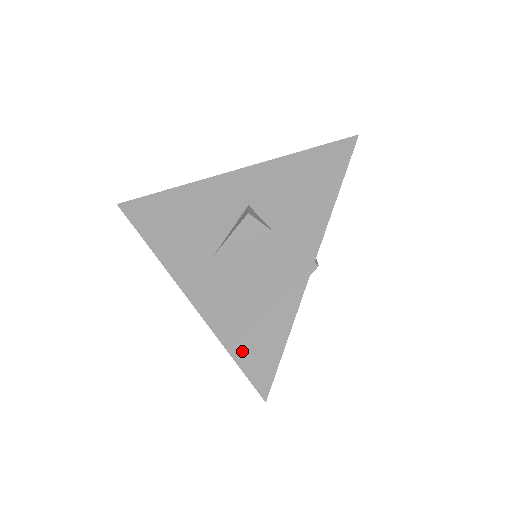
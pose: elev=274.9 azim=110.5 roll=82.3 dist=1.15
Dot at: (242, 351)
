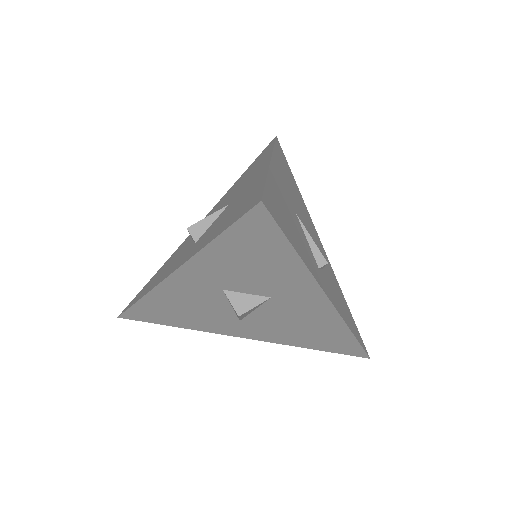
Dot at: (327, 348)
